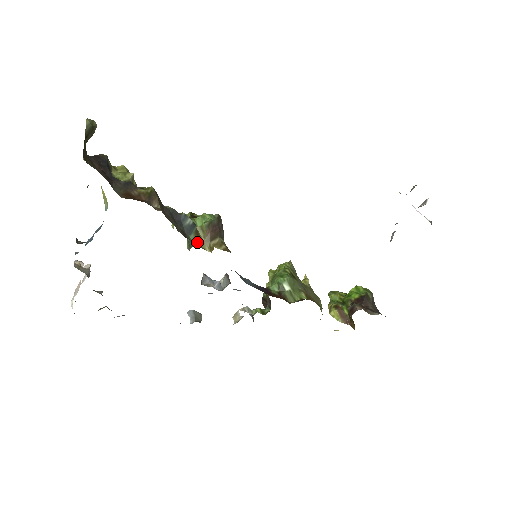
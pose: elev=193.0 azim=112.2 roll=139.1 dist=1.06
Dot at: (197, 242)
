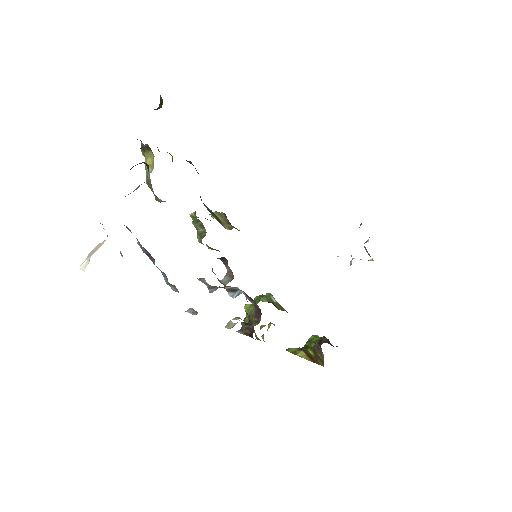
Dot at: occluded
